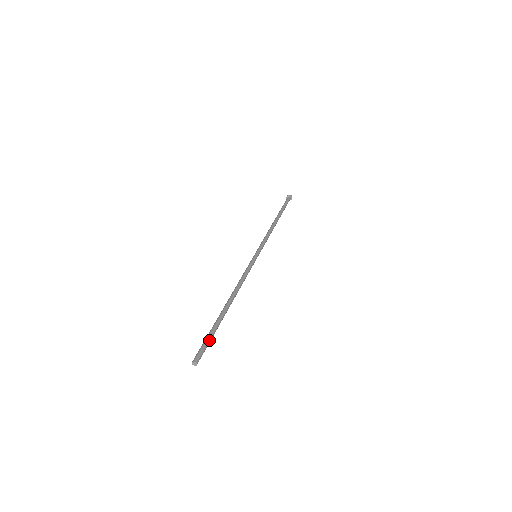
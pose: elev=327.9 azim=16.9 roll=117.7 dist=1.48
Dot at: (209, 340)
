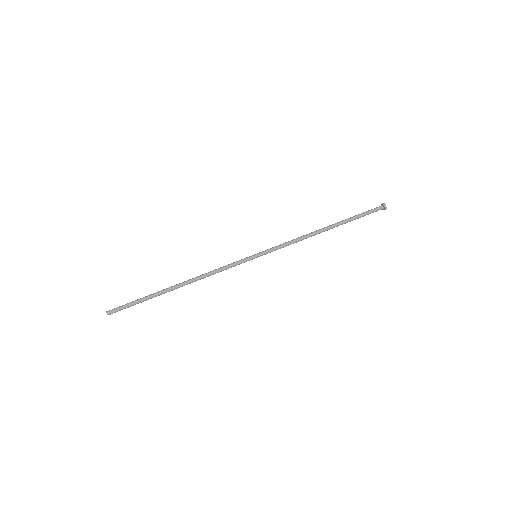
Dot at: (133, 305)
